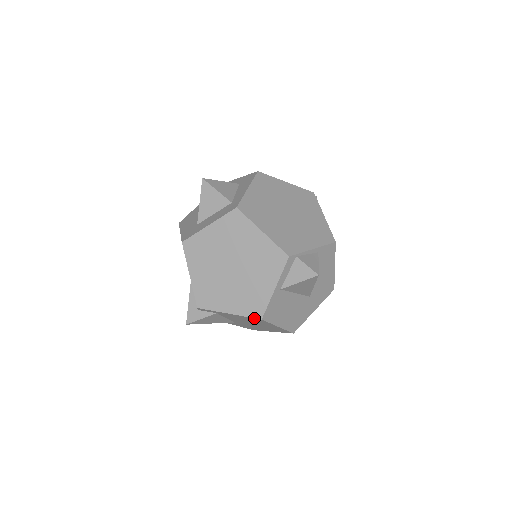
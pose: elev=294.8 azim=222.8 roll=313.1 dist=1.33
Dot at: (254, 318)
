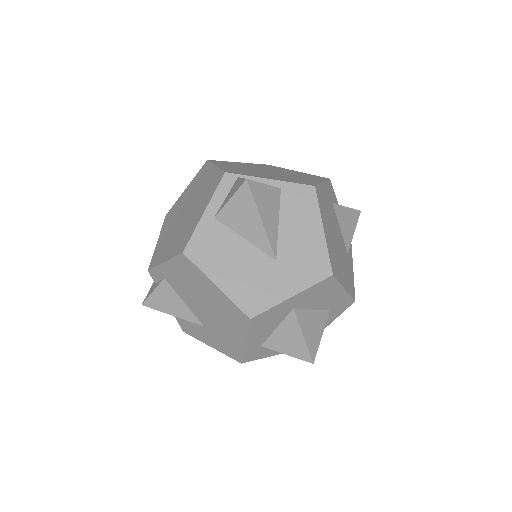
Dot at: (179, 256)
